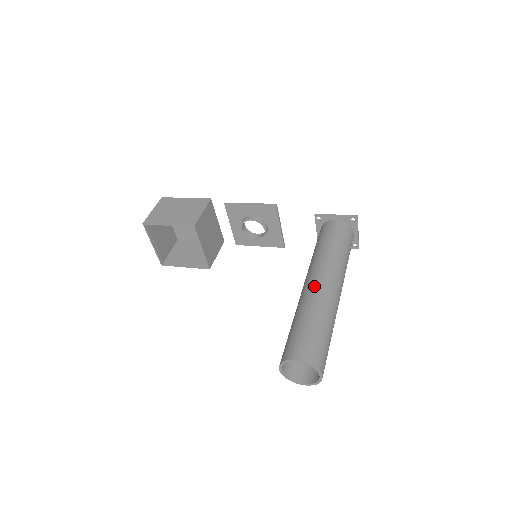
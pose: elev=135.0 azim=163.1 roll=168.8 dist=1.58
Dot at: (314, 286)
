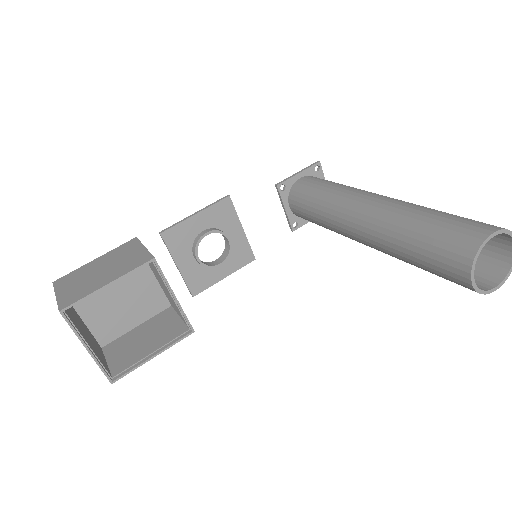
Dot at: (378, 204)
